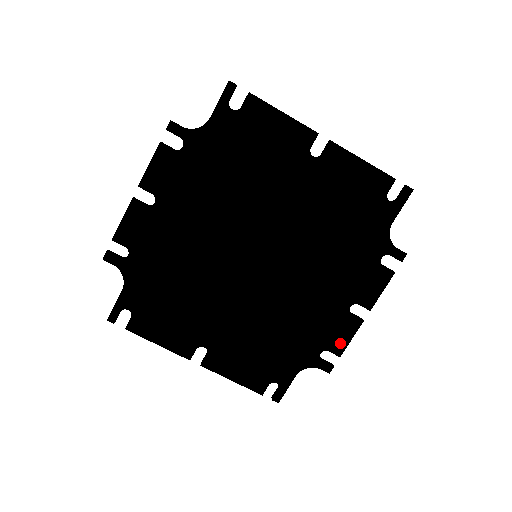
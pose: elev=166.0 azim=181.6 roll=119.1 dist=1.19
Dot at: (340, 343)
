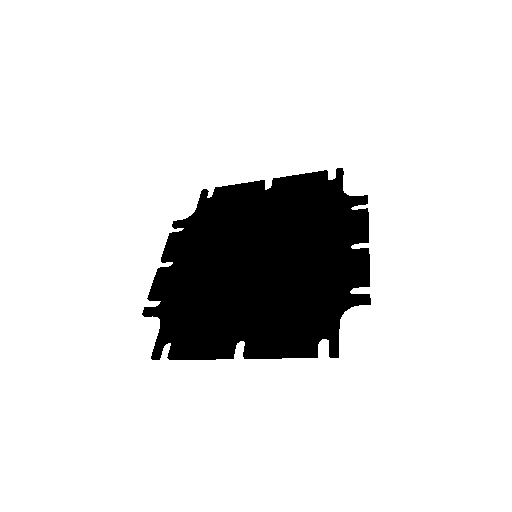
Dot at: (361, 273)
